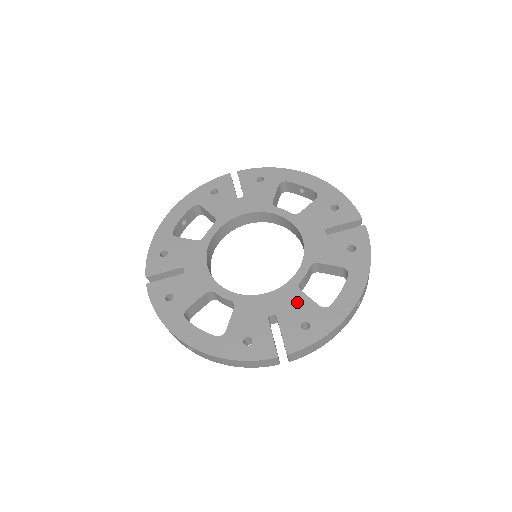
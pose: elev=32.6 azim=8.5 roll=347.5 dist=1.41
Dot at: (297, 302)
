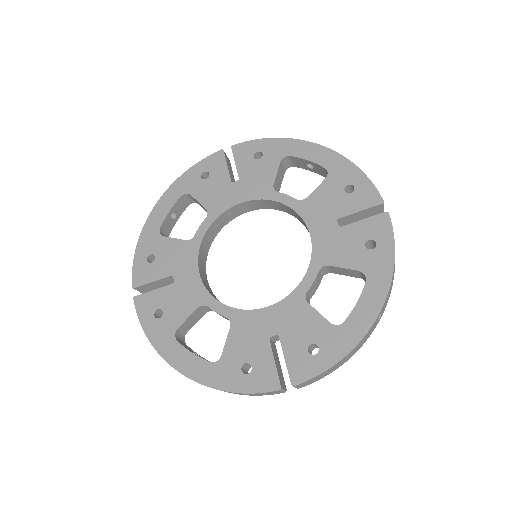
Dot at: (303, 318)
